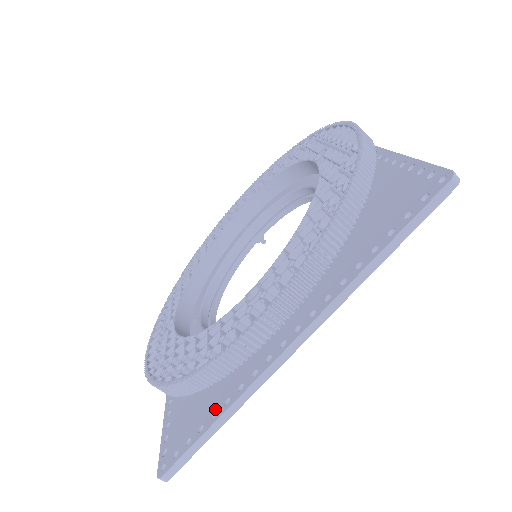
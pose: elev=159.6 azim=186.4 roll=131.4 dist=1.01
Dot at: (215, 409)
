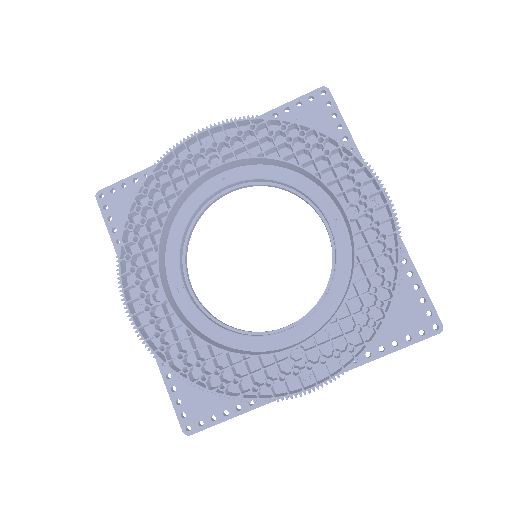
Dot at: (238, 403)
